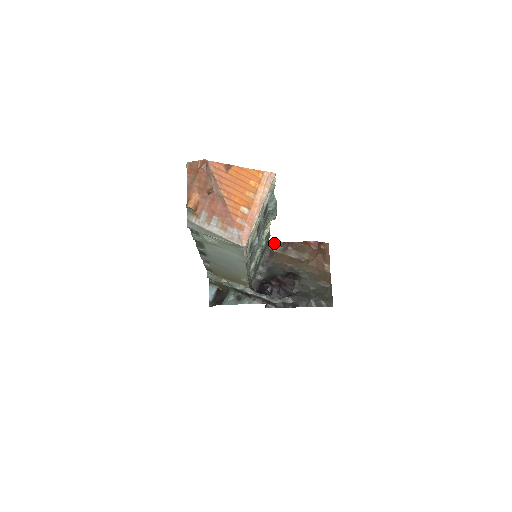
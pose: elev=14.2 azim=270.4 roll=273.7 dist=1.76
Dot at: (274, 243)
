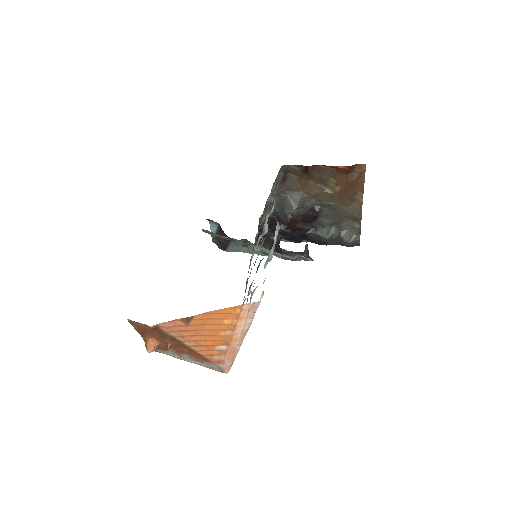
Dot at: (288, 166)
